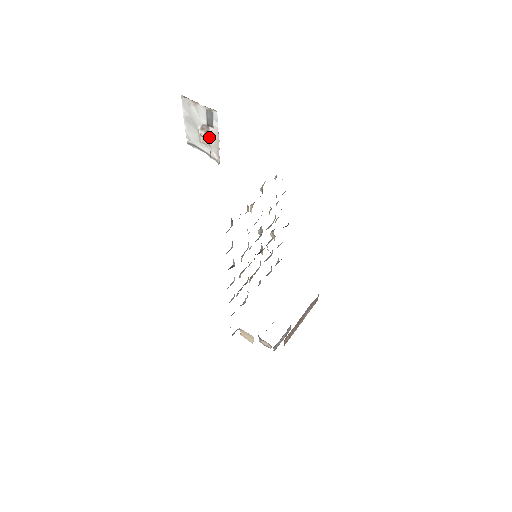
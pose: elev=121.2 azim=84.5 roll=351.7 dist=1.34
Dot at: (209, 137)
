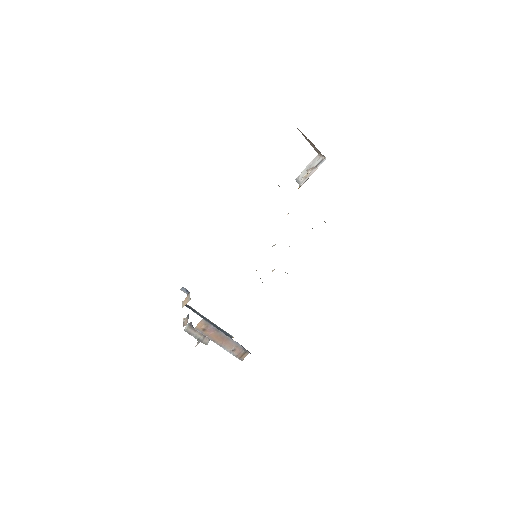
Dot at: (309, 174)
